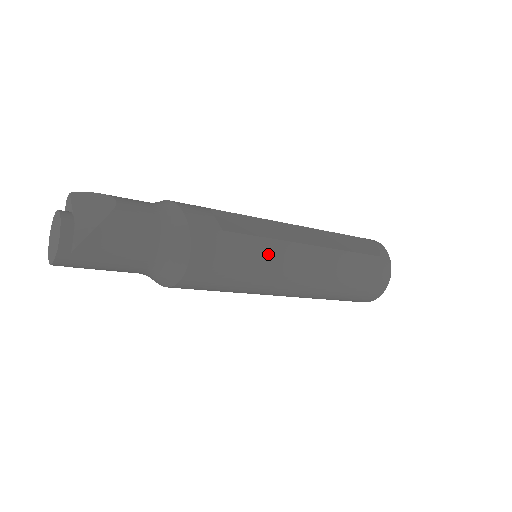
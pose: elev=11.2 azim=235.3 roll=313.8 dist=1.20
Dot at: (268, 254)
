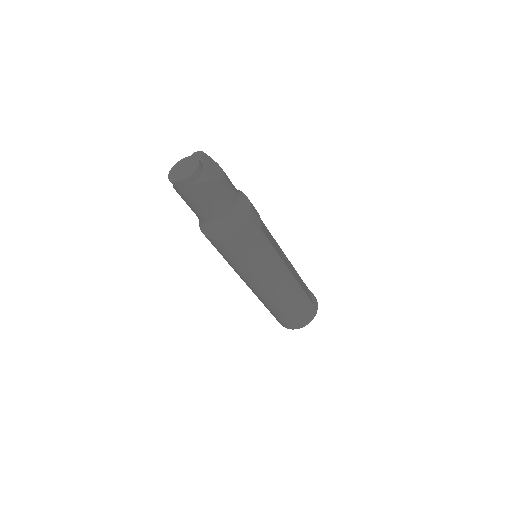
Dot at: (271, 259)
